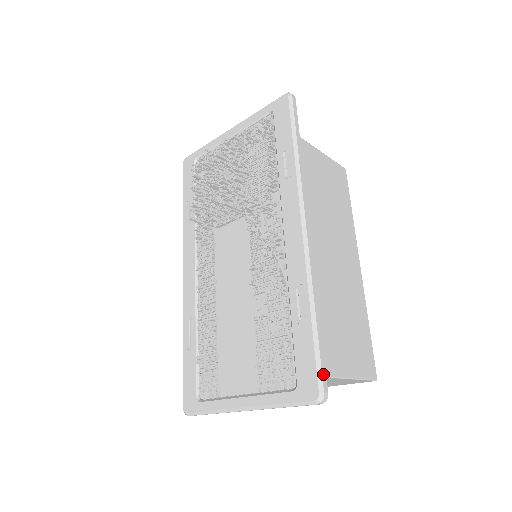
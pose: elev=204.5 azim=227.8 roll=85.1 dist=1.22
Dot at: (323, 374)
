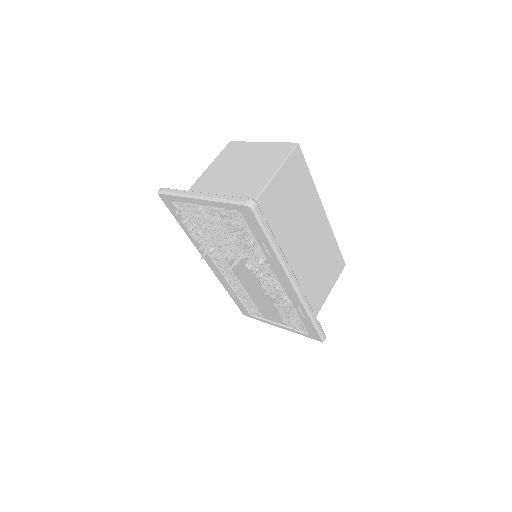
Dot at: (322, 334)
